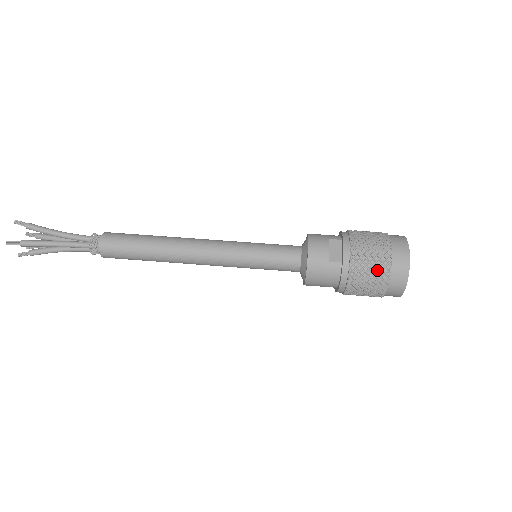
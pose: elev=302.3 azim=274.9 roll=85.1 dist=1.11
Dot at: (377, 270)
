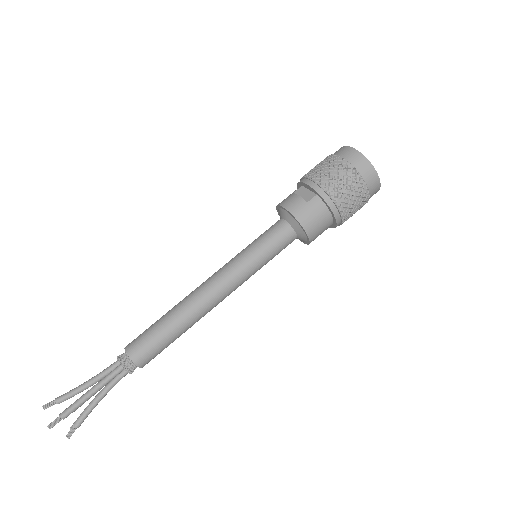
Dot at: (344, 175)
